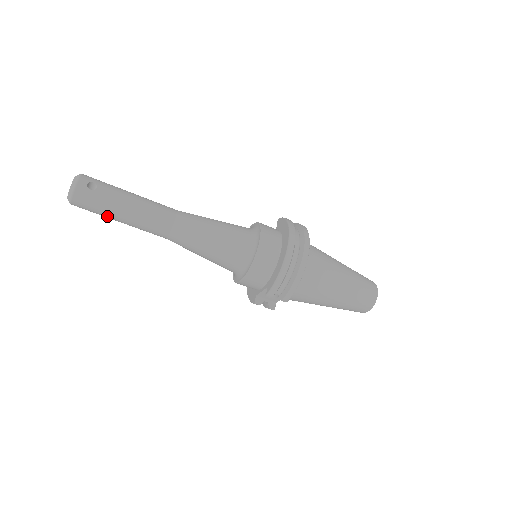
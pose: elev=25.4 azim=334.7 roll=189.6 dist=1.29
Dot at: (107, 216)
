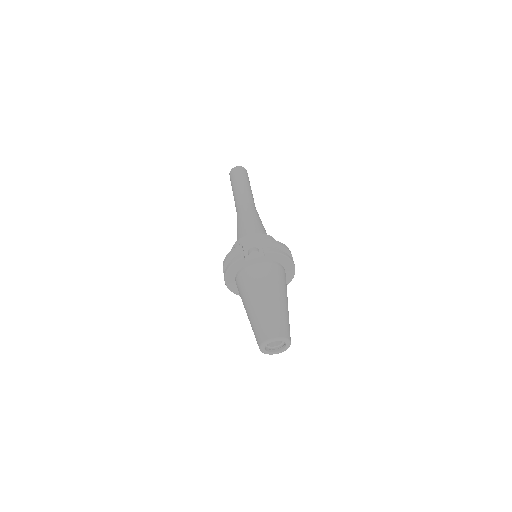
Dot at: (238, 180)
